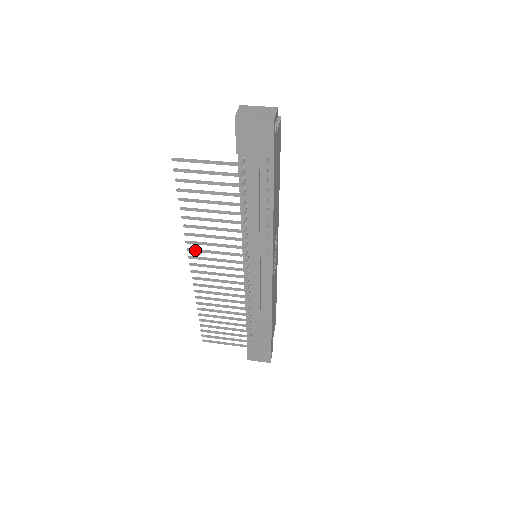
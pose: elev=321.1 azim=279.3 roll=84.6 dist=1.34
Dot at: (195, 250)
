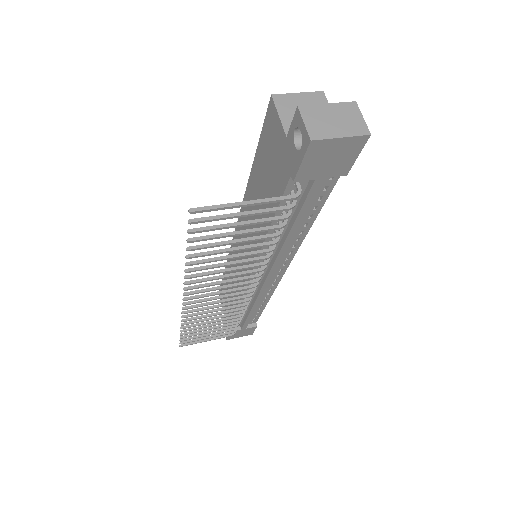
Dot at: (196, 287)
